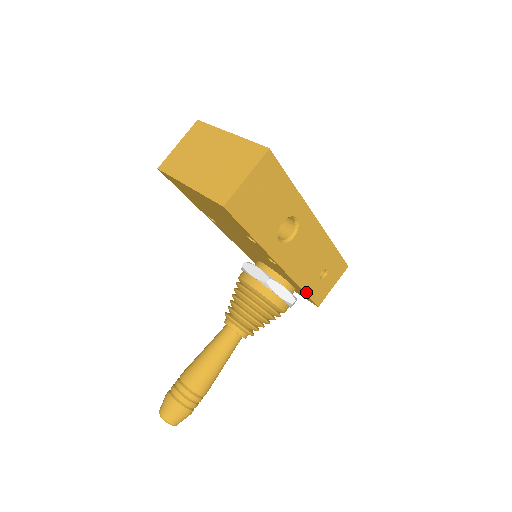
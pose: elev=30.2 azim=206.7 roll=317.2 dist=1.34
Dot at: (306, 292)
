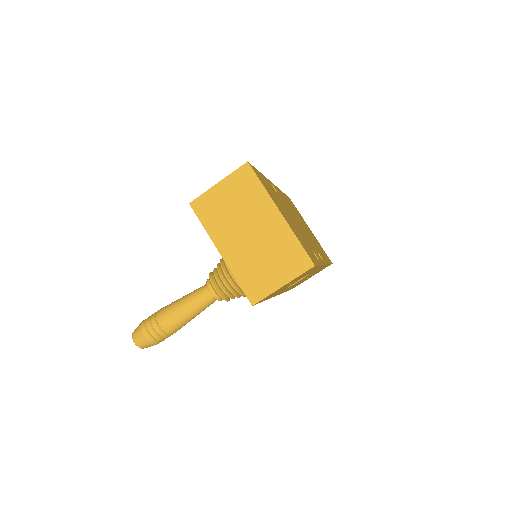
Dot at: occluded
